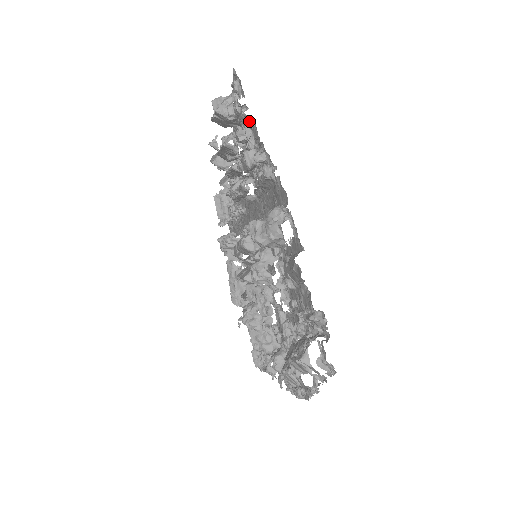
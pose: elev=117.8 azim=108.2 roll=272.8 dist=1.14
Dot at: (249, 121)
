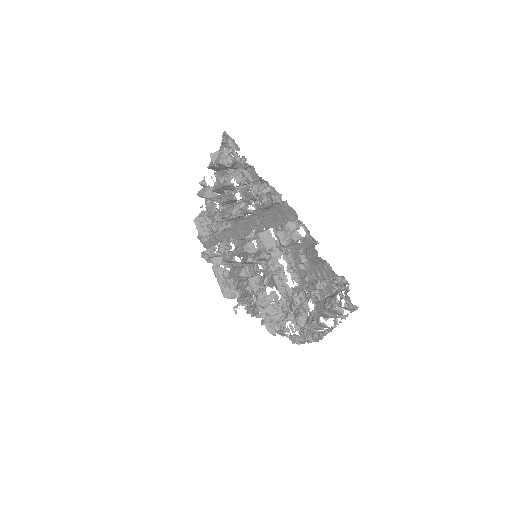
Dot at: (248, 167)
